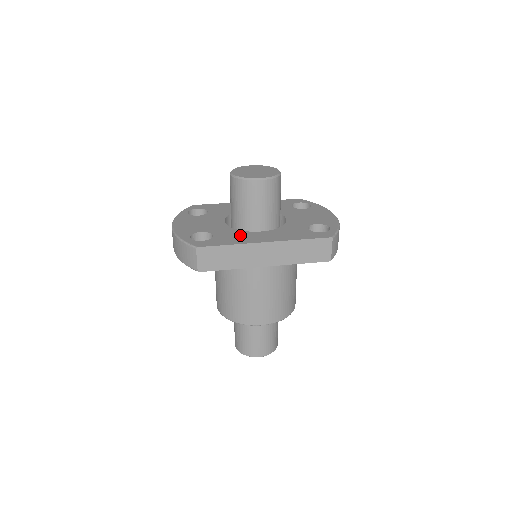
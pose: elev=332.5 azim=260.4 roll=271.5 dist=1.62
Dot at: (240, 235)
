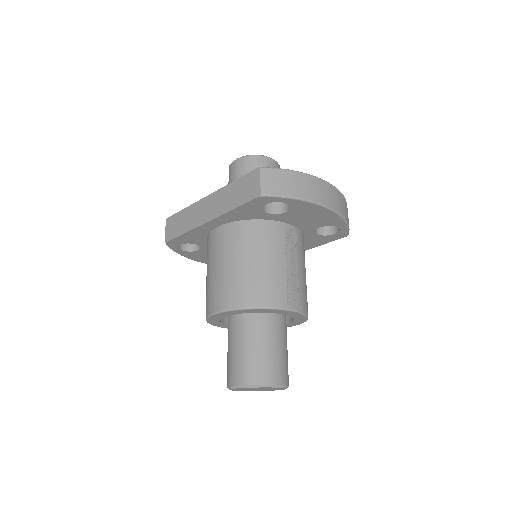
Dot at: occluded
